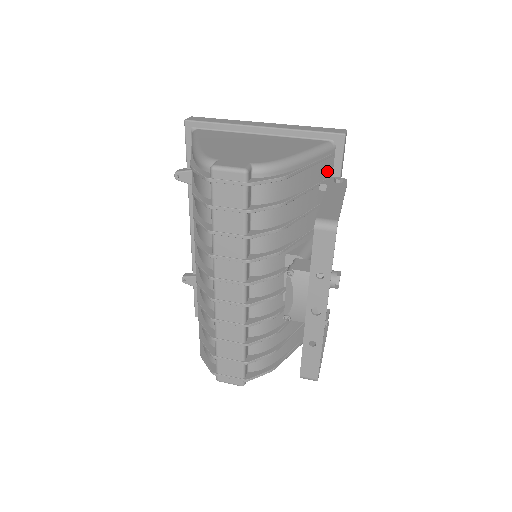
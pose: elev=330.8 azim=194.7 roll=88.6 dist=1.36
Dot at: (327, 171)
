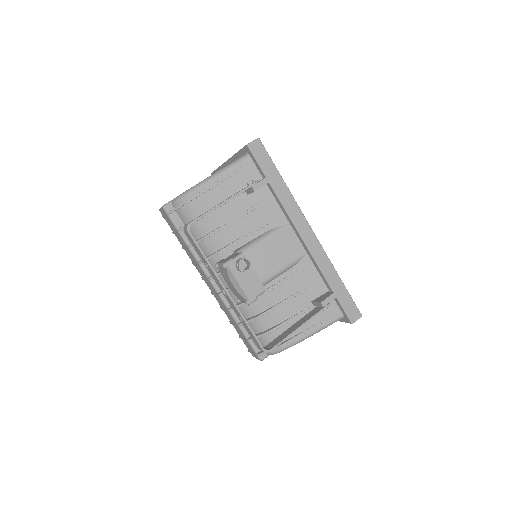
Dot at: (251, 177)
